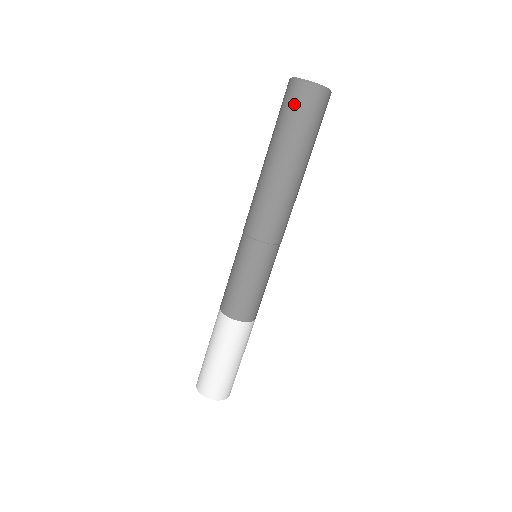
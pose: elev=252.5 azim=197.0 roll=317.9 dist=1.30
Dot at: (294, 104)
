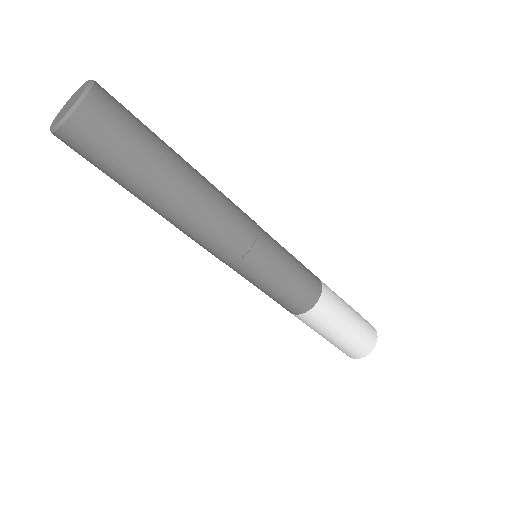
Dot at: (98, 143)
